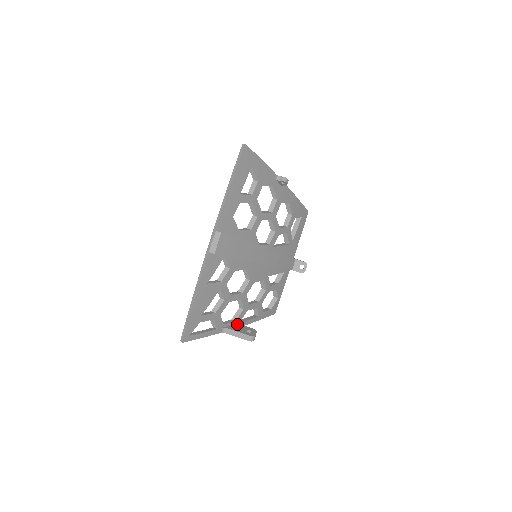
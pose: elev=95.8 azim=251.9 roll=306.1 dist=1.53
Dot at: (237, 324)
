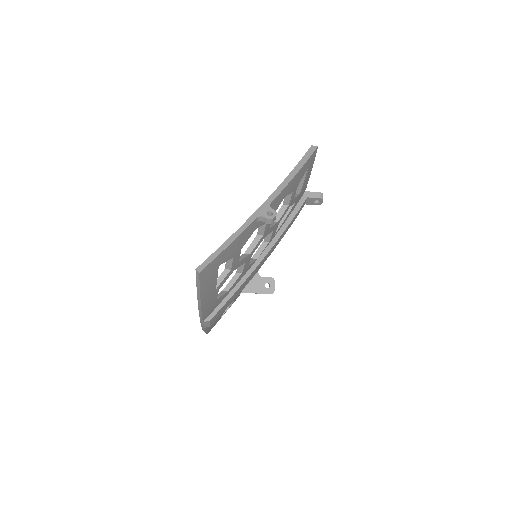
Dot at: (254, 279)
